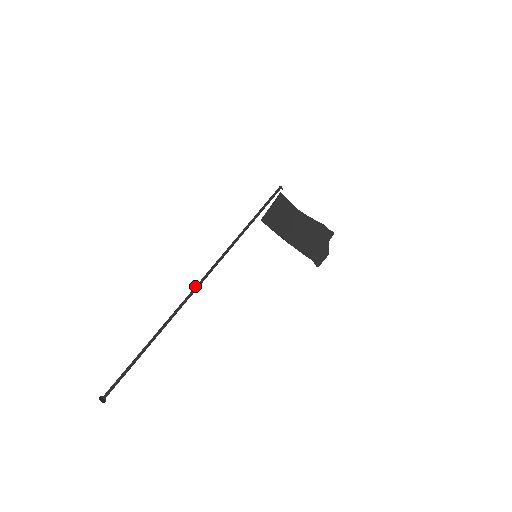
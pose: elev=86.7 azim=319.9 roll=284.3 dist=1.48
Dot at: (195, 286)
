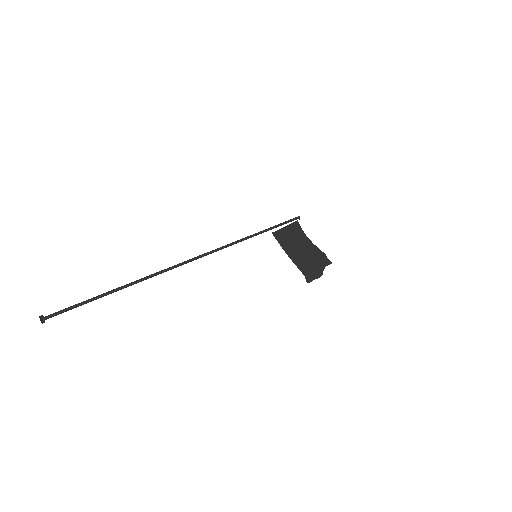
Dot at: (190, 259)
